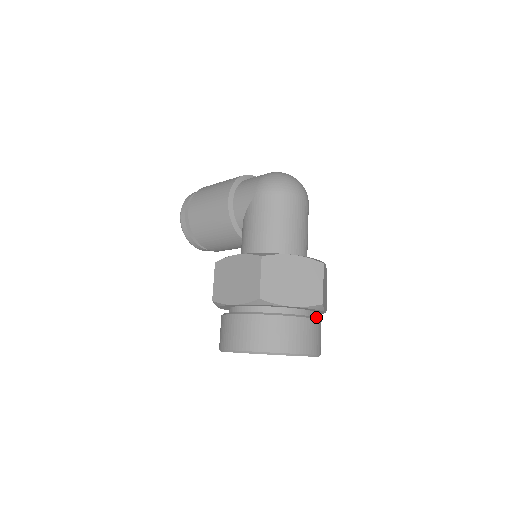
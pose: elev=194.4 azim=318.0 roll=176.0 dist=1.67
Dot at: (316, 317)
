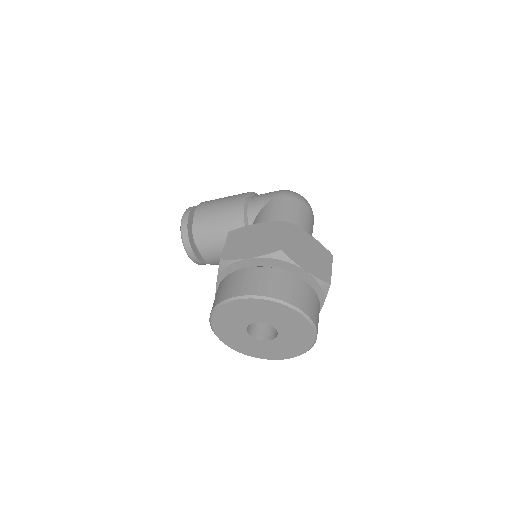
Dot at: occluded
